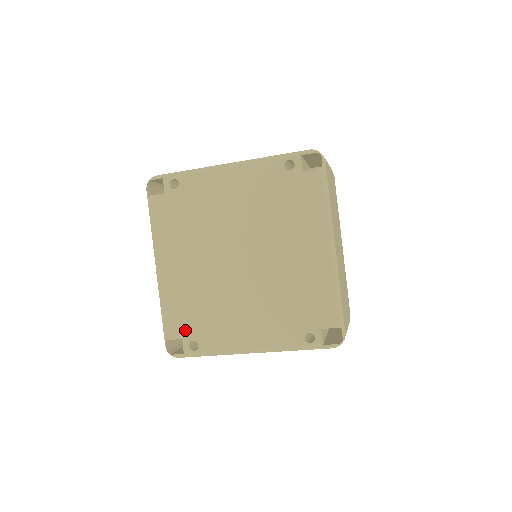
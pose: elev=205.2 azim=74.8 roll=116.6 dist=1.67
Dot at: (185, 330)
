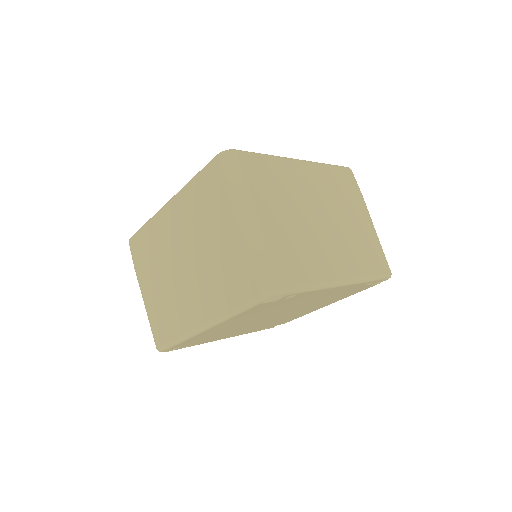
Dot at: occluded
